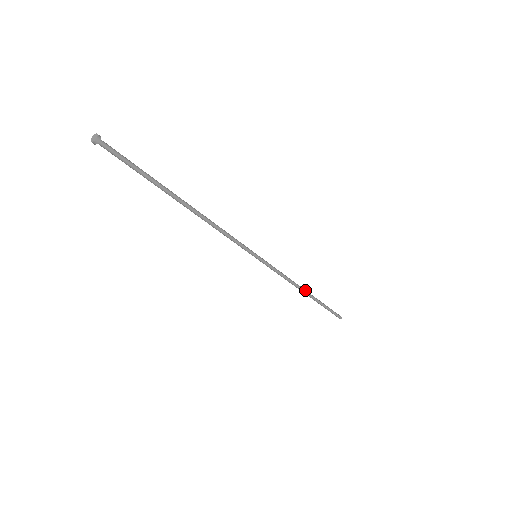
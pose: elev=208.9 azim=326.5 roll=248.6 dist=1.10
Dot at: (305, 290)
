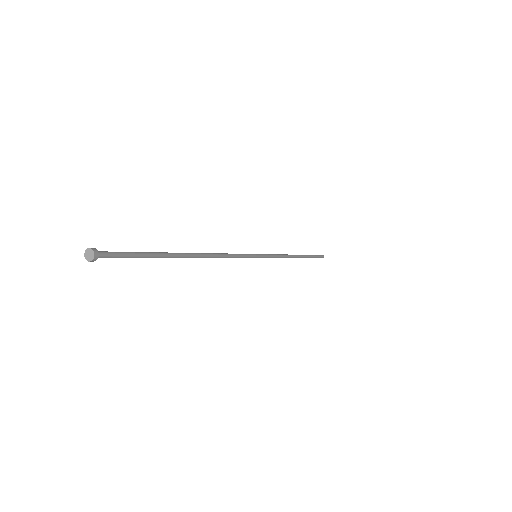
Dot at: (295, 255)
